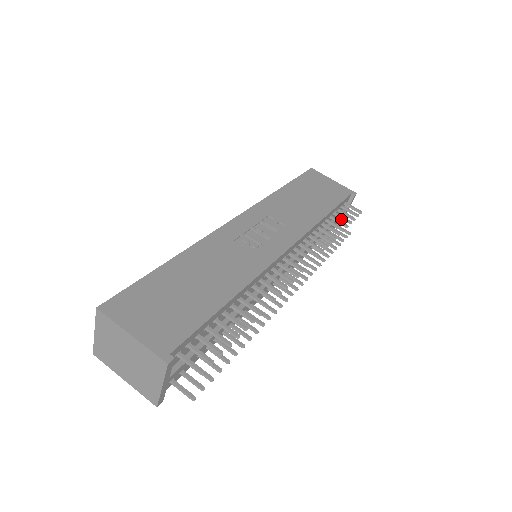
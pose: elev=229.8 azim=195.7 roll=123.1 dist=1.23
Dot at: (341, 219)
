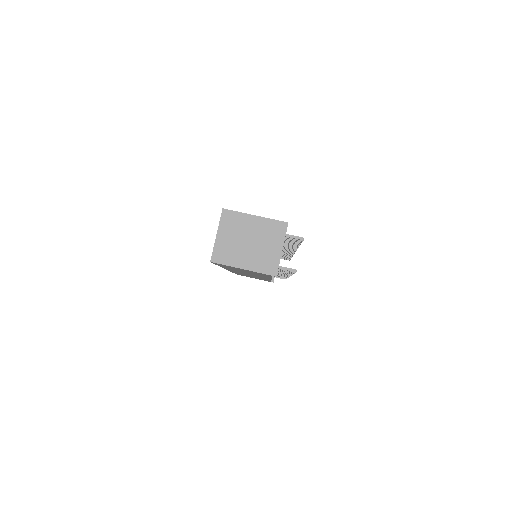
Dot at: occluded
